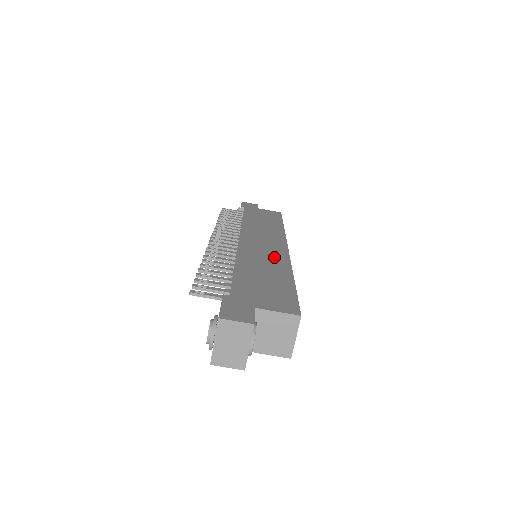
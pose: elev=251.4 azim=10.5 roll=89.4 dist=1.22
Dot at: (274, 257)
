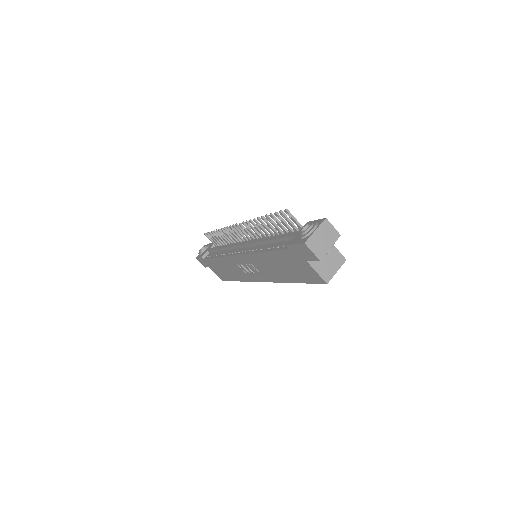
Dot at: occluded
